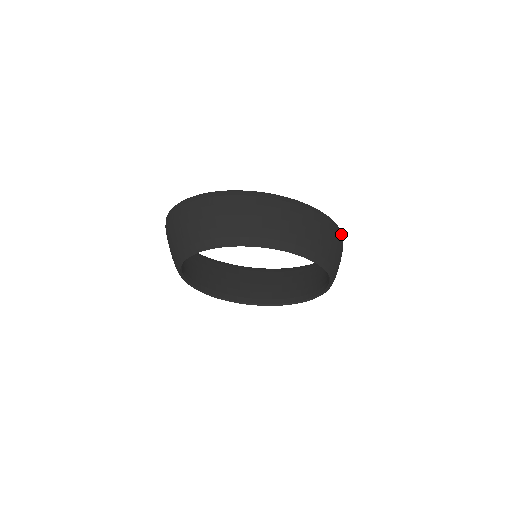
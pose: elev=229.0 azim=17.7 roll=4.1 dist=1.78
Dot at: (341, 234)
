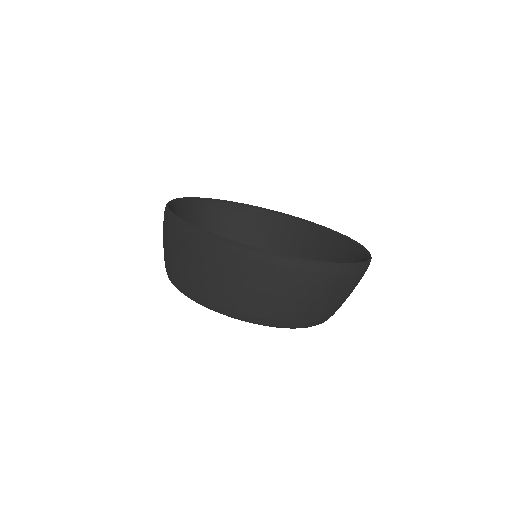
Dot at: (307, 269)
